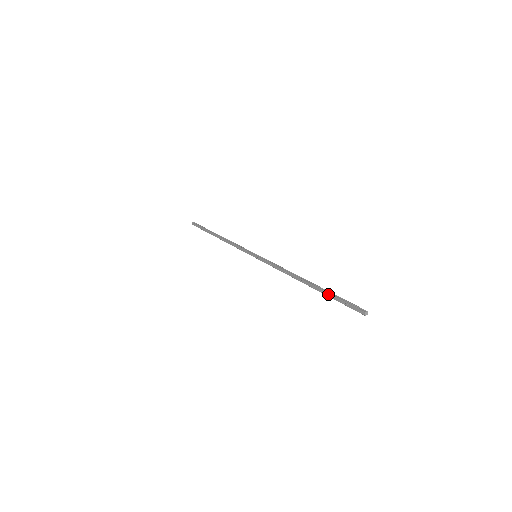
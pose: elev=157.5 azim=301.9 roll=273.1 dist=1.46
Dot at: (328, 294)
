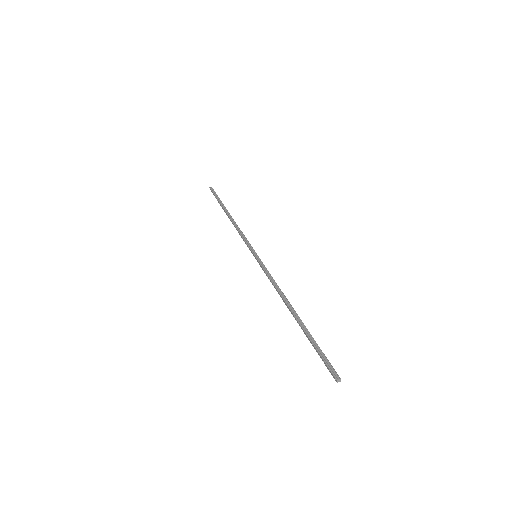
Dot at: (308, 339)
